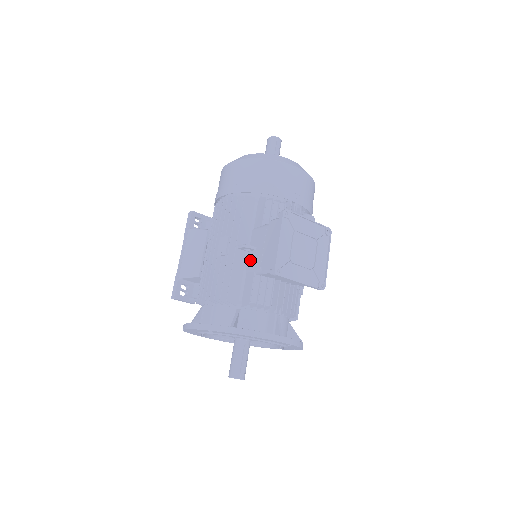
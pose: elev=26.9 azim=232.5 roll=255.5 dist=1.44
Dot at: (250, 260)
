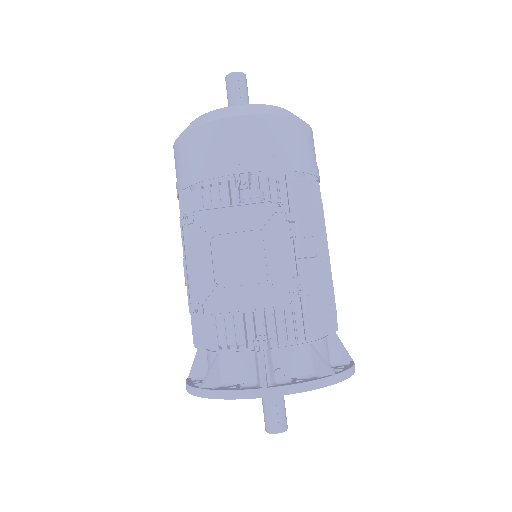
Dot at: occluded
